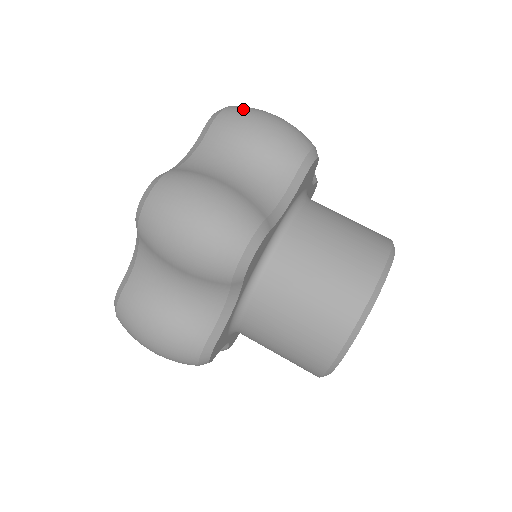
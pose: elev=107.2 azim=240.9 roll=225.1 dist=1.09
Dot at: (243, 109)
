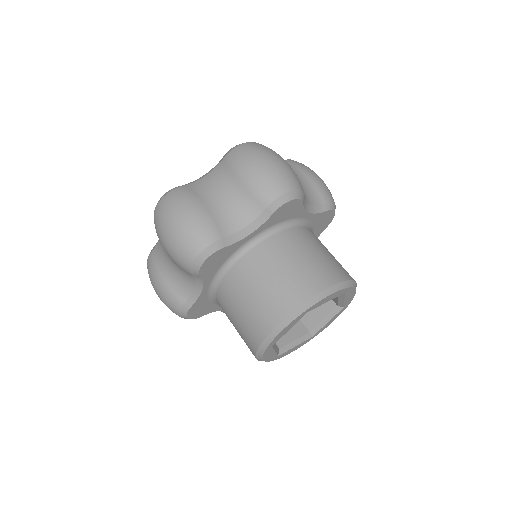
Dot at: occluded
